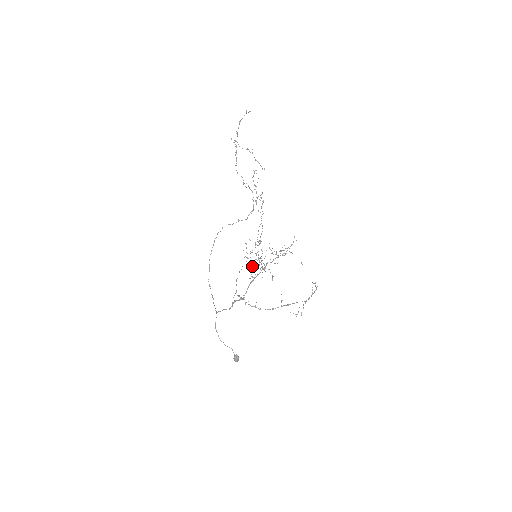
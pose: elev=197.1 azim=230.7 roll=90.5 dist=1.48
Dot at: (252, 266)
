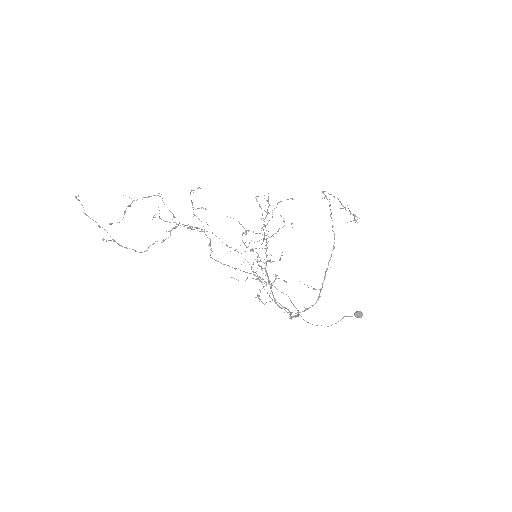
Dot at: occluded
